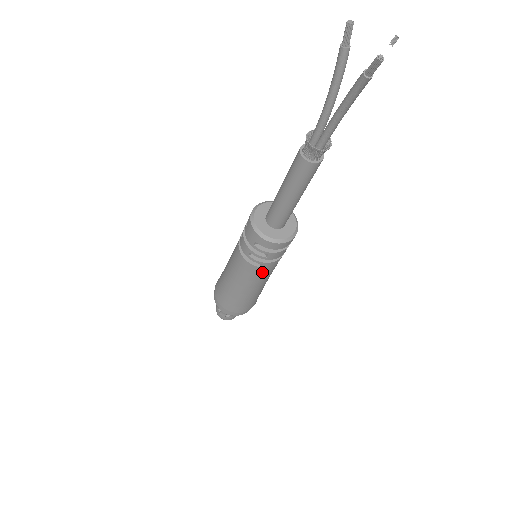
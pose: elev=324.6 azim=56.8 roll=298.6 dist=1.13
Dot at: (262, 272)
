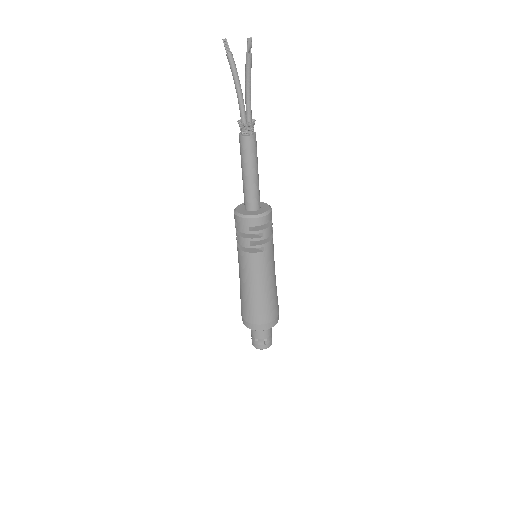
Dot at: (267, 257)
